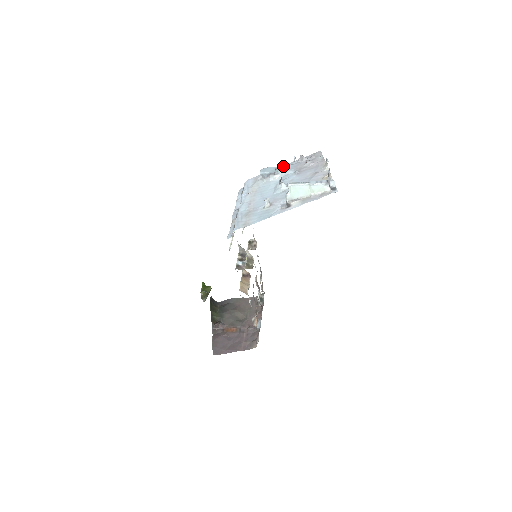
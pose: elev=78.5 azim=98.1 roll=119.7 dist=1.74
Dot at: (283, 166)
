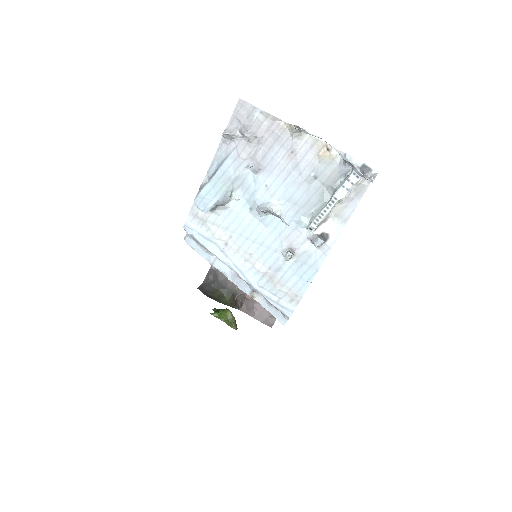
Dot at: (219, 172)
